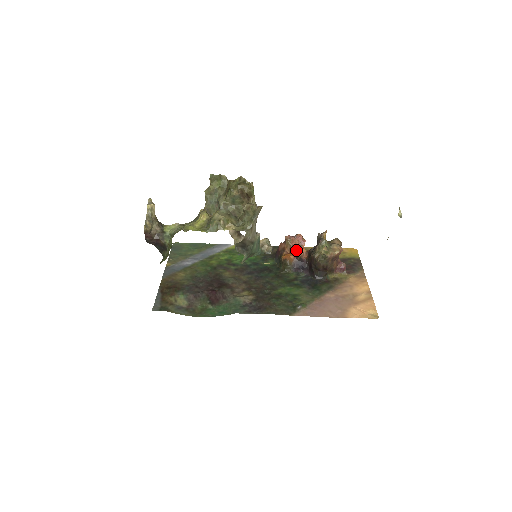
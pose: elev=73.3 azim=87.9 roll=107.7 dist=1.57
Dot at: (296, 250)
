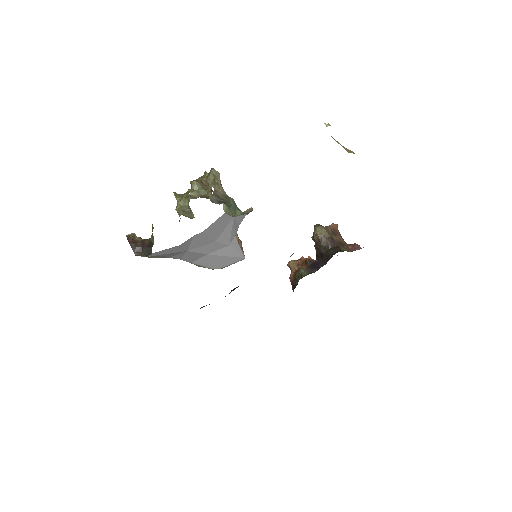
Dot at: (302, 261)
